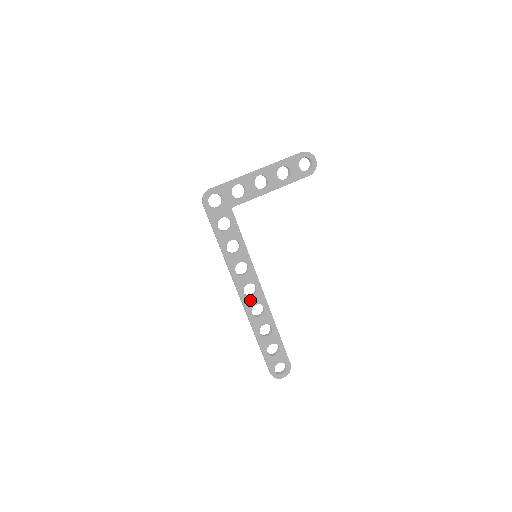
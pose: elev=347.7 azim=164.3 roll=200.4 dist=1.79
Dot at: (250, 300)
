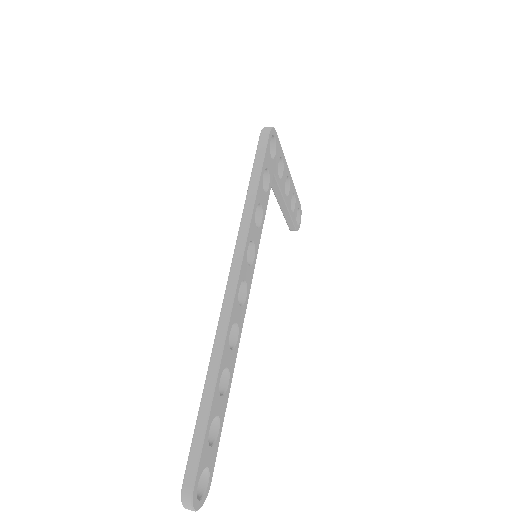
Dot at: (237, 308)
